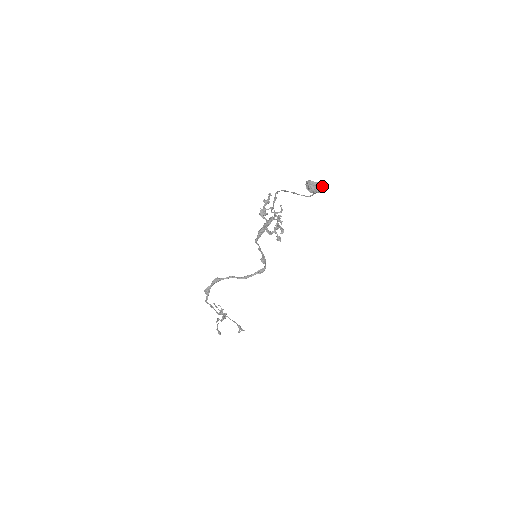
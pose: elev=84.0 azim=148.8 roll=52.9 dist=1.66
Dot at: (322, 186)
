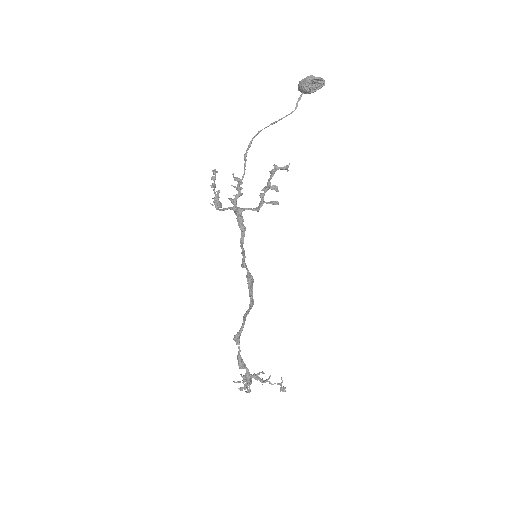
Dot at: occluded
